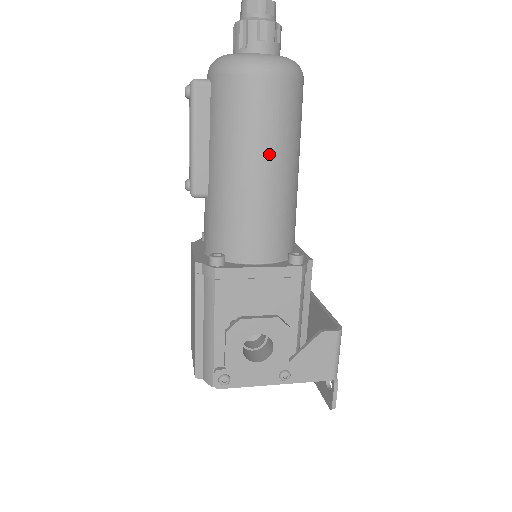
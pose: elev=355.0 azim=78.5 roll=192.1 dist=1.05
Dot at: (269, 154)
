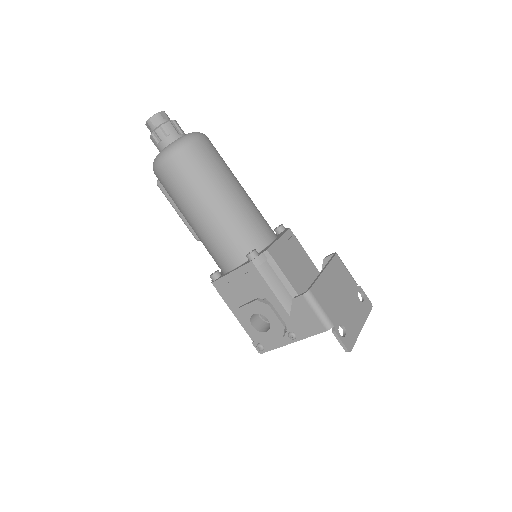
Dot at: (193, 205)
